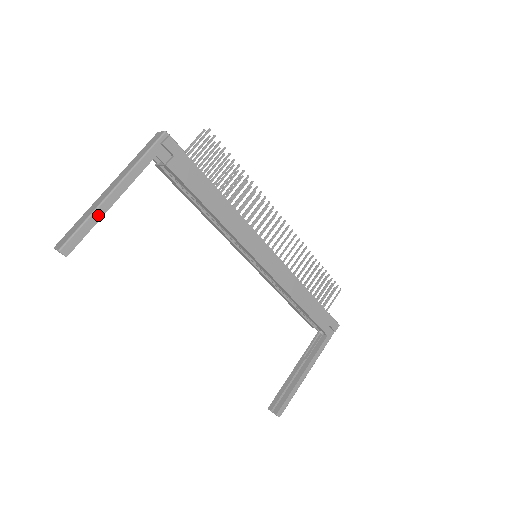
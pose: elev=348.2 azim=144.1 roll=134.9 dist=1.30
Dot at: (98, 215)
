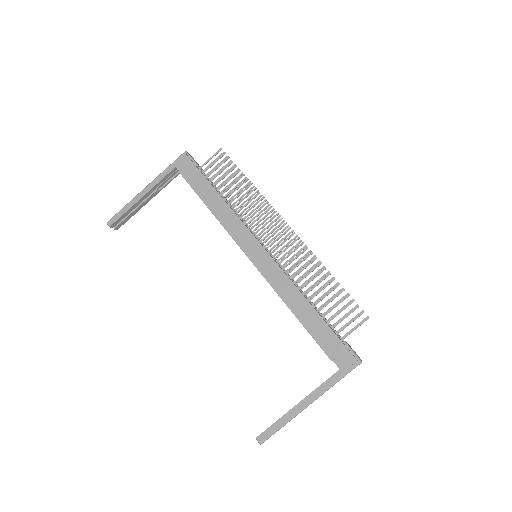
Dot at: (132, 203)
